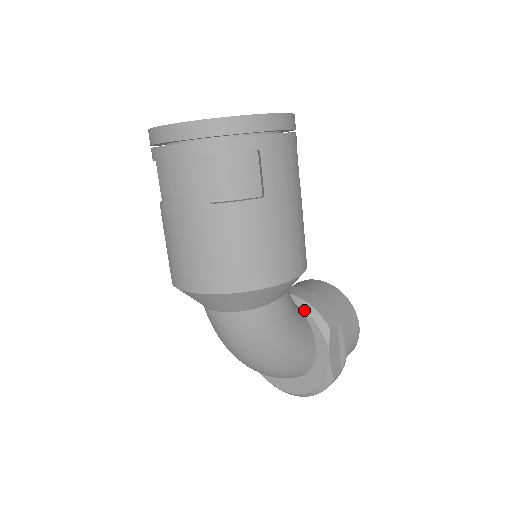
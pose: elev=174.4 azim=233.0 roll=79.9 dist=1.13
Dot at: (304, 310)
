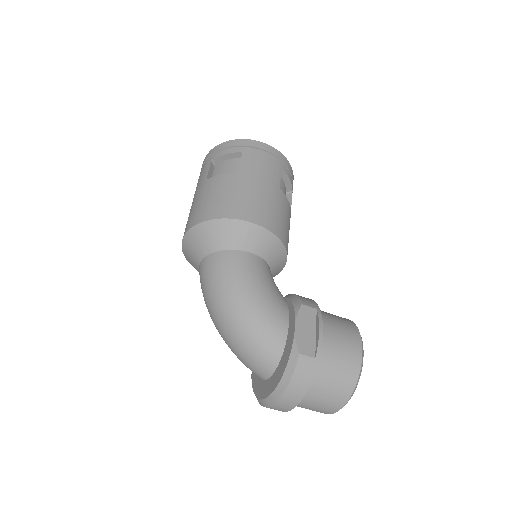
Dot at: (287, 297)
